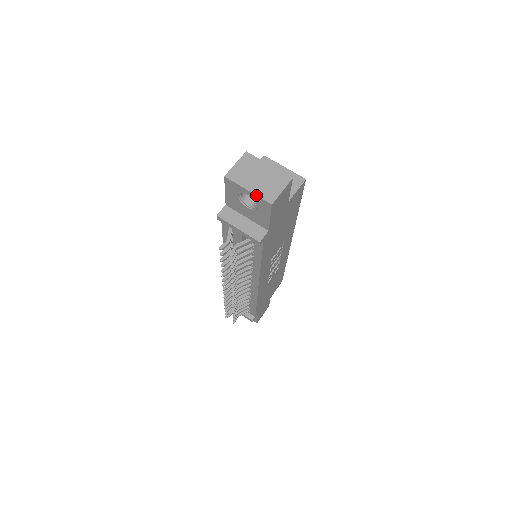
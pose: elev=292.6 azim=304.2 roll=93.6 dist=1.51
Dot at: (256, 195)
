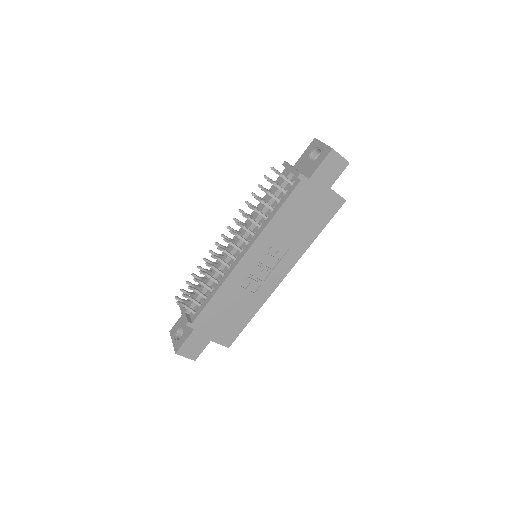
Dot at: occluded
